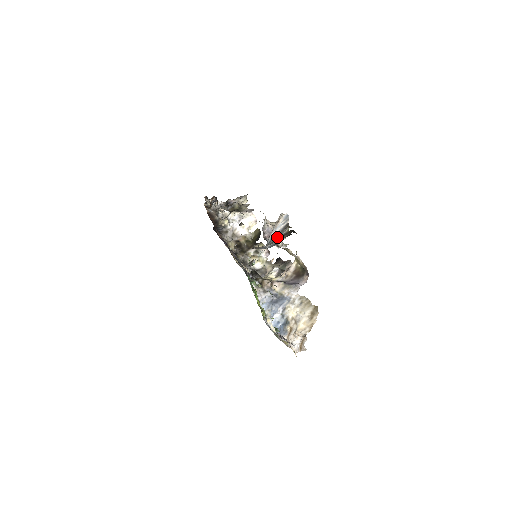
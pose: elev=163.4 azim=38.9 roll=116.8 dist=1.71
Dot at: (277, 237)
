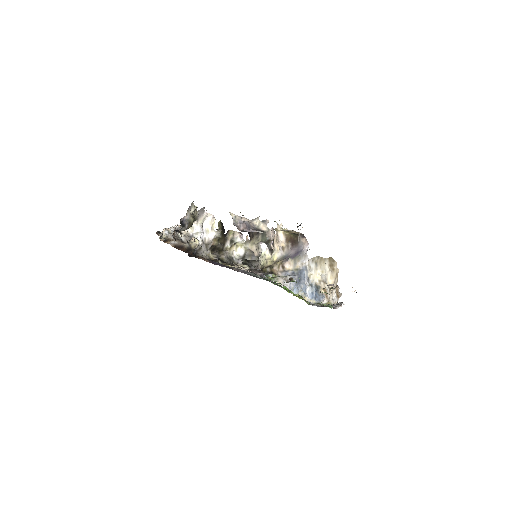
Dot at: occluded
